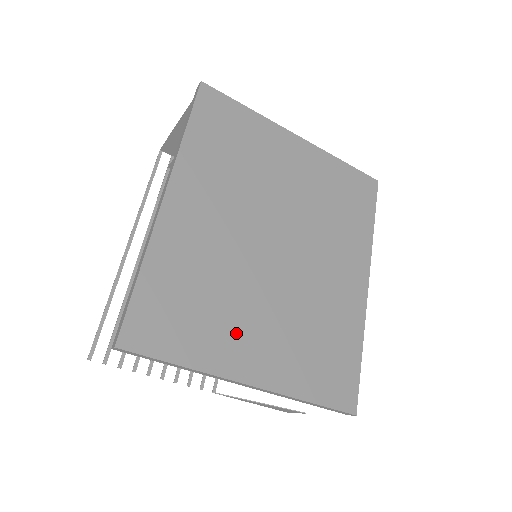
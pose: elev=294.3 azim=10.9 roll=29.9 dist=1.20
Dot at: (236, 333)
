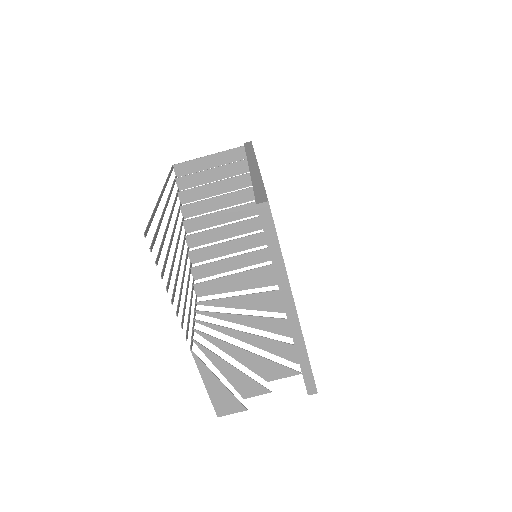
Dot at: occluded
